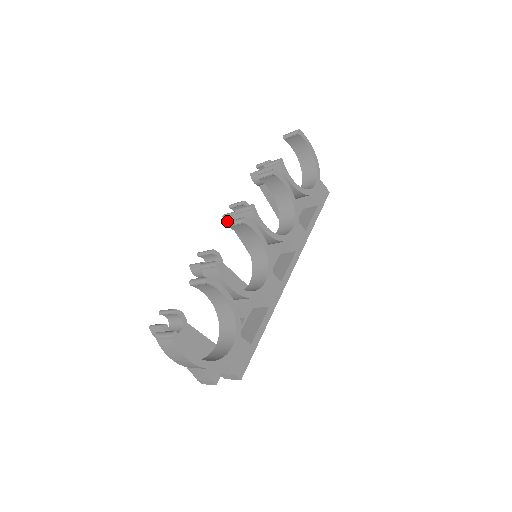
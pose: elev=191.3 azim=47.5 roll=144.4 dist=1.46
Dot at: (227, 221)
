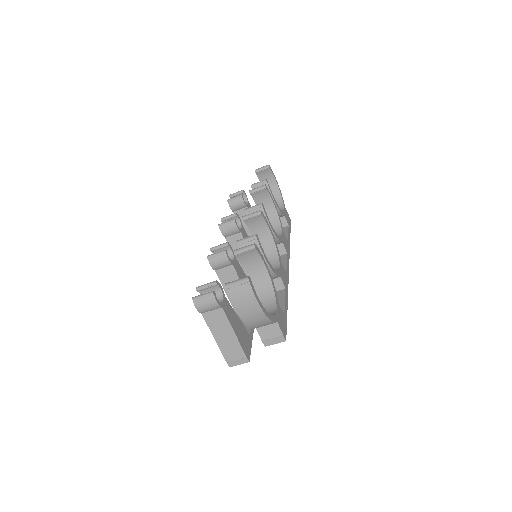
Dot at: (223, 229)
